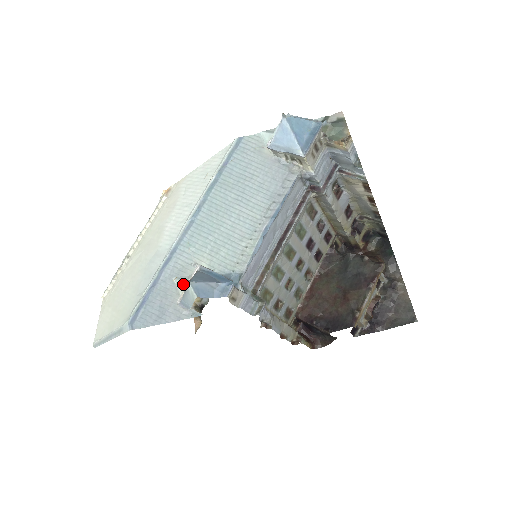
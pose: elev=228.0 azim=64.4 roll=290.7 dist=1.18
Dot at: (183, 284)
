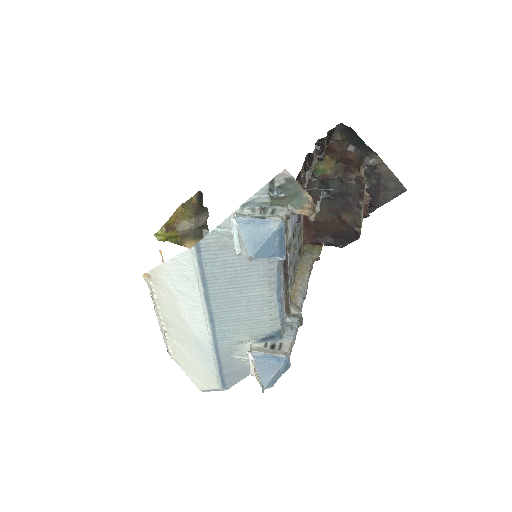
Dot at: (242, 358)
